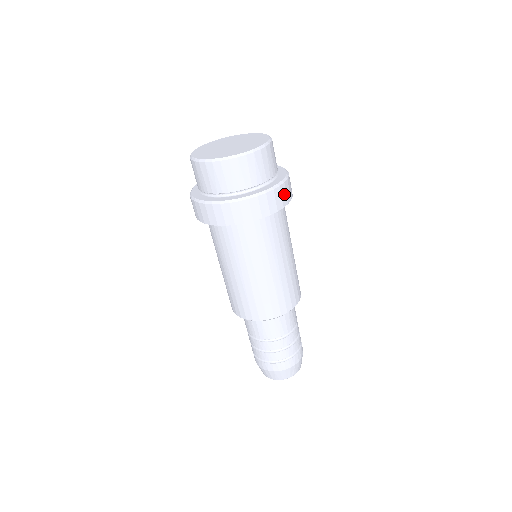
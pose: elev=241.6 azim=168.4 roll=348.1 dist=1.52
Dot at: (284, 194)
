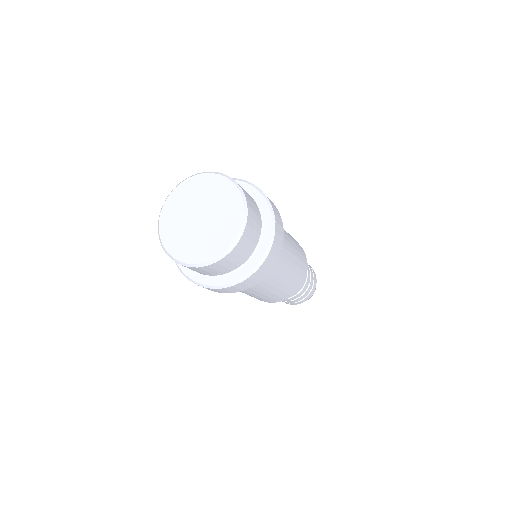
Dot at: (234, 289)
